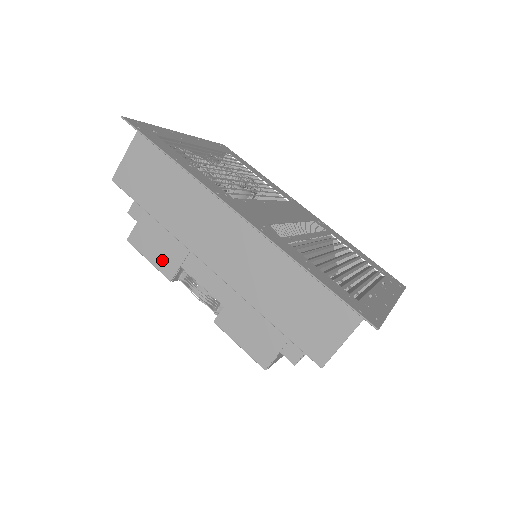
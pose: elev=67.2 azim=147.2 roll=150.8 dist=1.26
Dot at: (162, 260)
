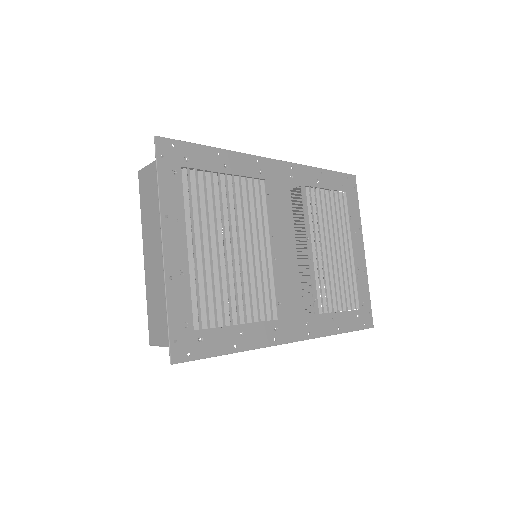
Dot at: occluded
